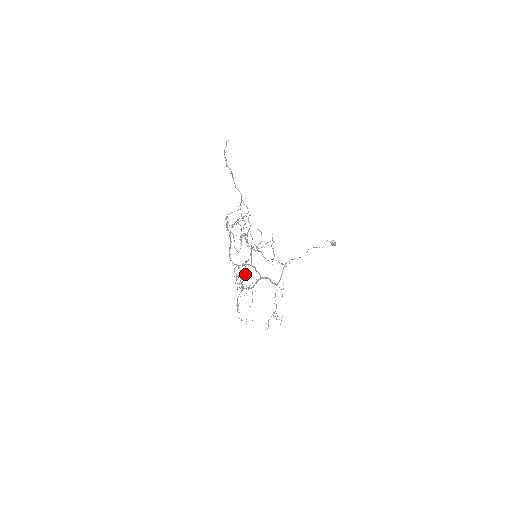
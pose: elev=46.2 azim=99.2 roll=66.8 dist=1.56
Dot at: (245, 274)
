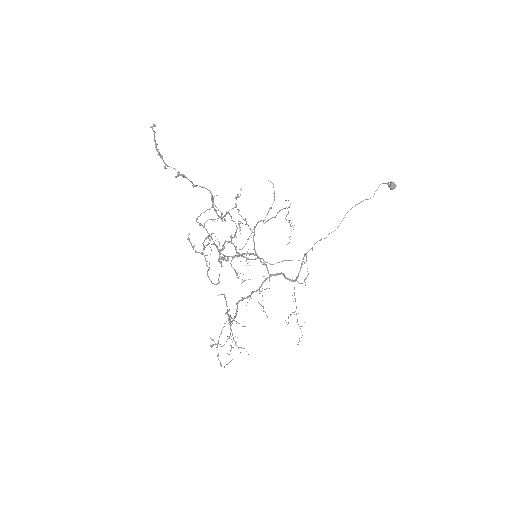
Dot at: (230, 317)
